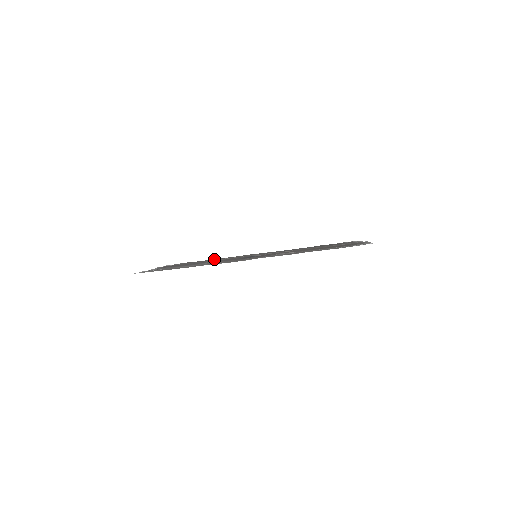
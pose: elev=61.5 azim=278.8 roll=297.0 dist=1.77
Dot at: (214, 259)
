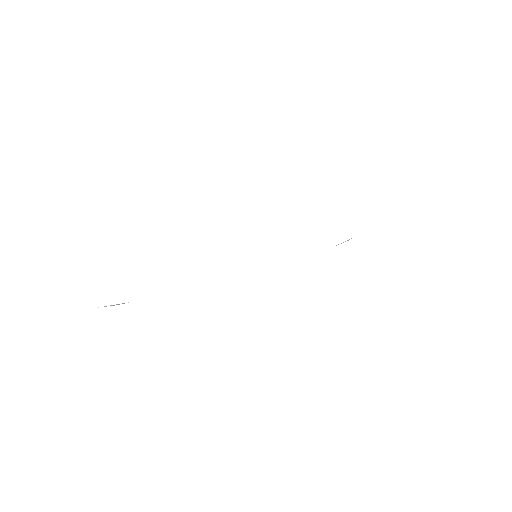
Dot at: occluded
